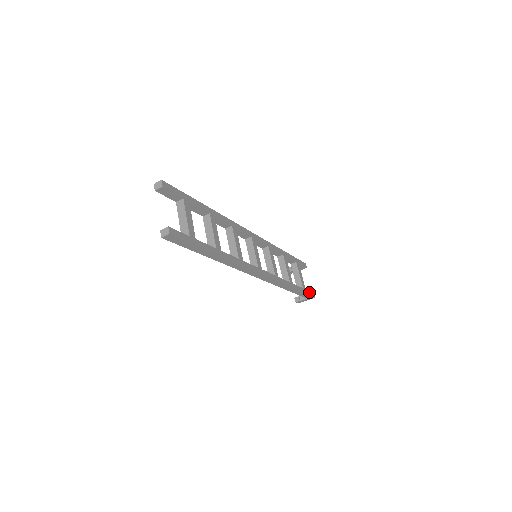
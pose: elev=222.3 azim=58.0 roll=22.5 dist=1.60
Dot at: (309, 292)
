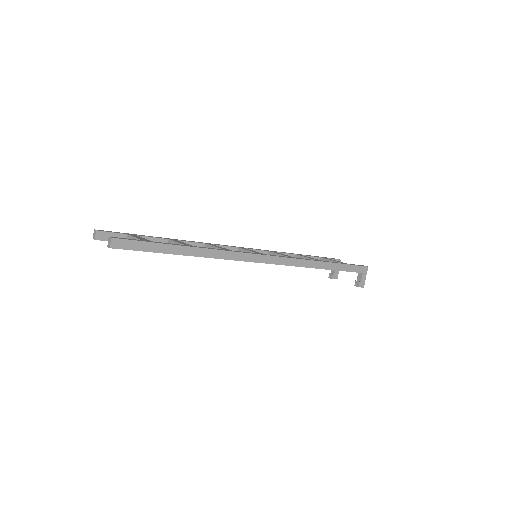
Dot at: occluded
